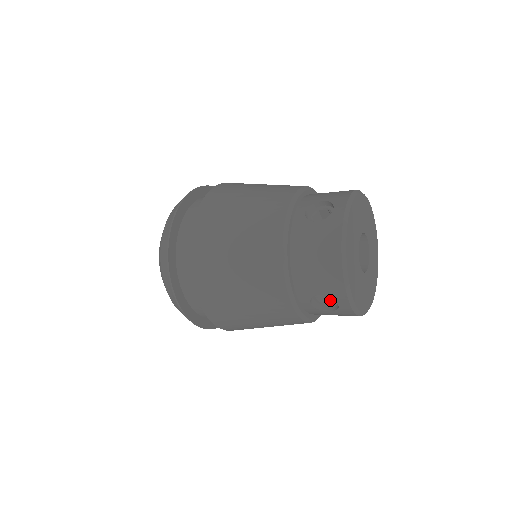
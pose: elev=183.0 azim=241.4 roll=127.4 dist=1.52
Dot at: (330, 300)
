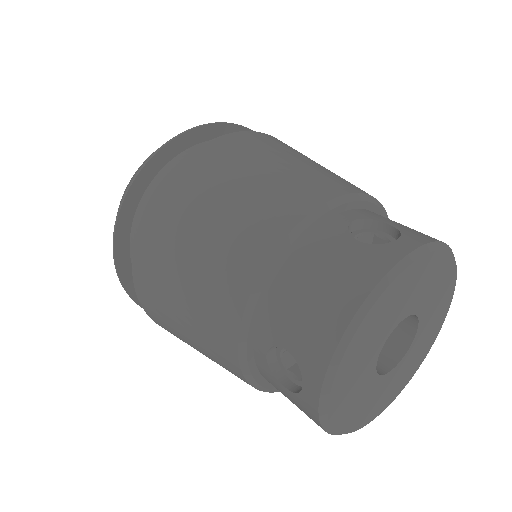
Dot at: occluded
